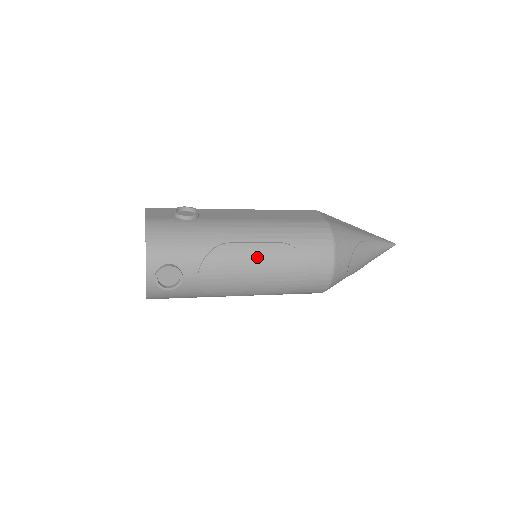
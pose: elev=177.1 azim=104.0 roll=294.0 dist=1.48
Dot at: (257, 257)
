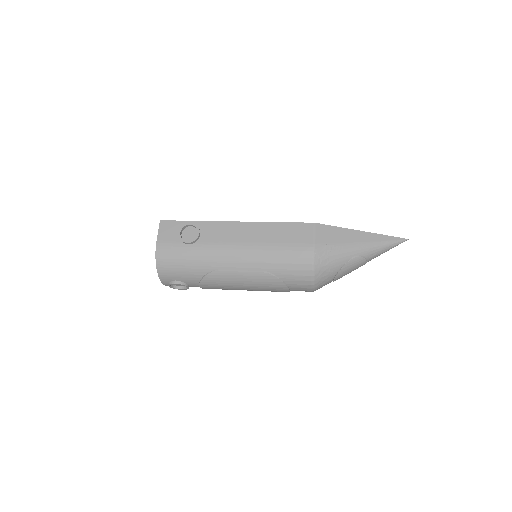
Dot at: (243, 281)
